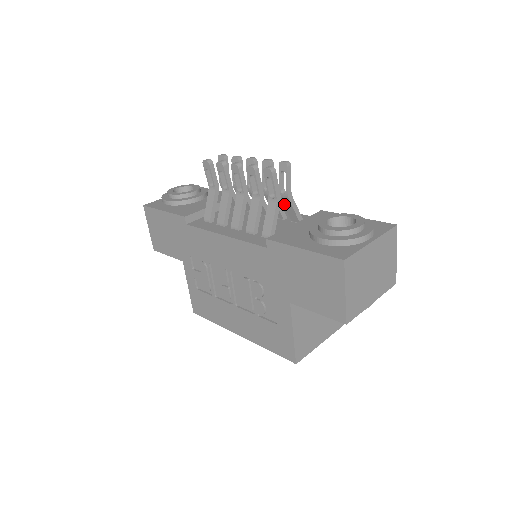
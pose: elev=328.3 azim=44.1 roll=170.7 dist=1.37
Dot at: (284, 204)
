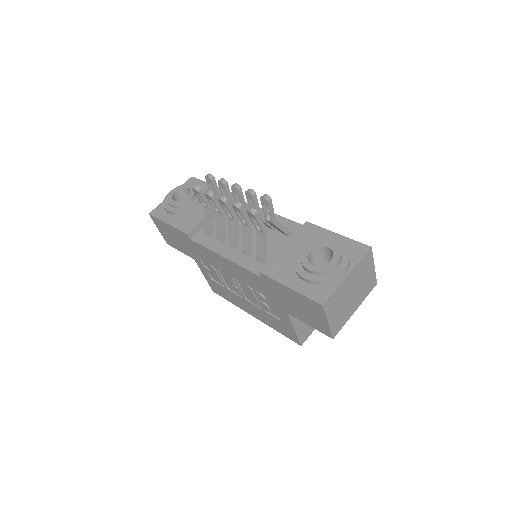
Dot at: (271, 225)
